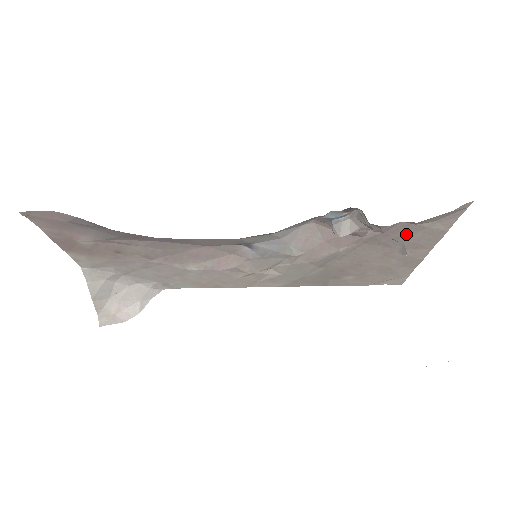
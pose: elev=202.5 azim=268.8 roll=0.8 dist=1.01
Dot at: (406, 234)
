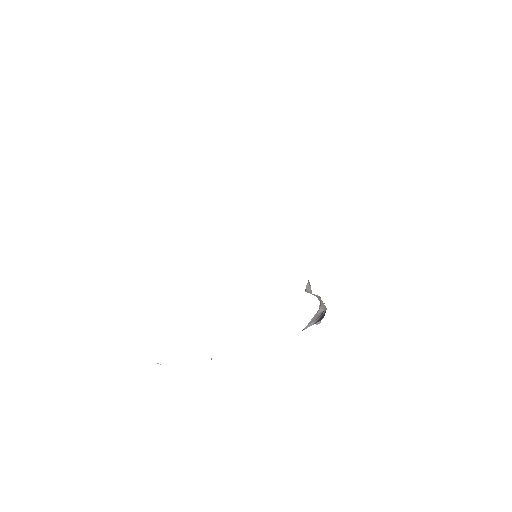
Dot at: occluded
